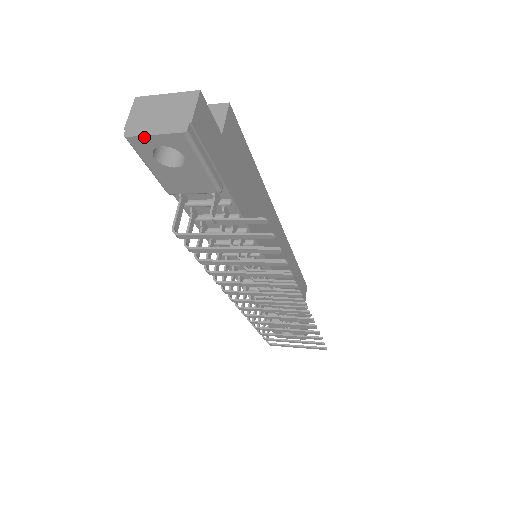
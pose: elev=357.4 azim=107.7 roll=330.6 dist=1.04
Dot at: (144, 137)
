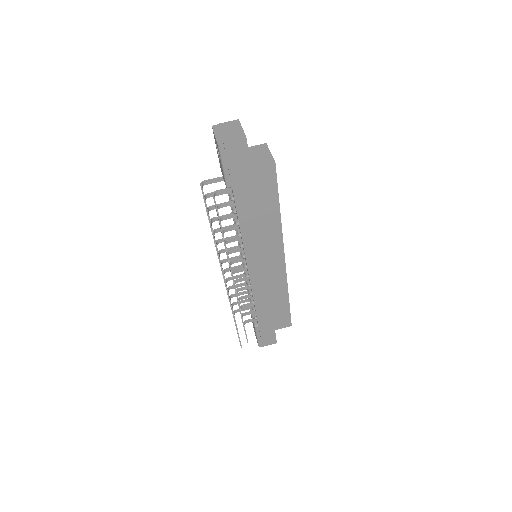
Dot at: (214, 132)
